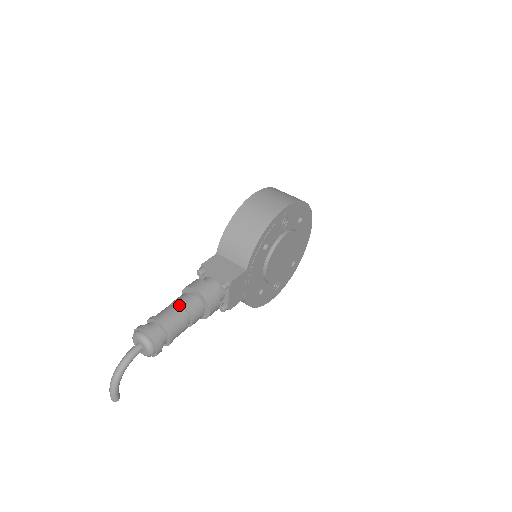
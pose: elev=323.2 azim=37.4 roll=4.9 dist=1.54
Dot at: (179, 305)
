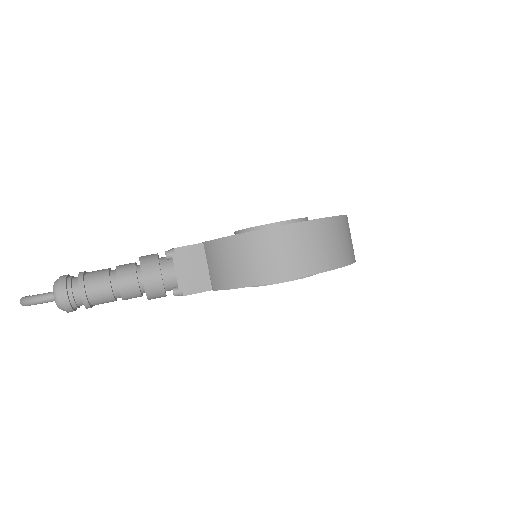
Dot at: (117, 282)
